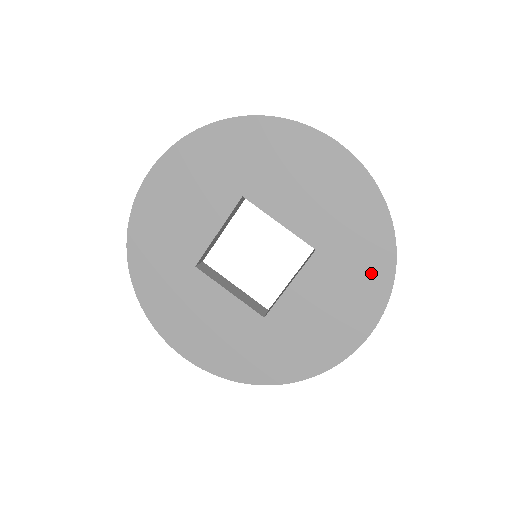
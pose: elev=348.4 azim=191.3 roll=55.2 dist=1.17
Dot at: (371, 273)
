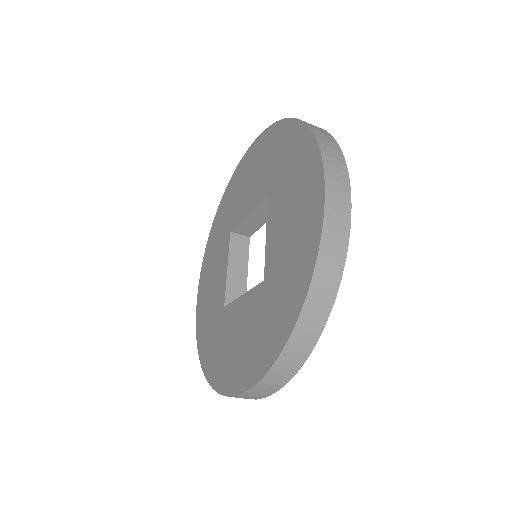
Dot at: (298, 152)
